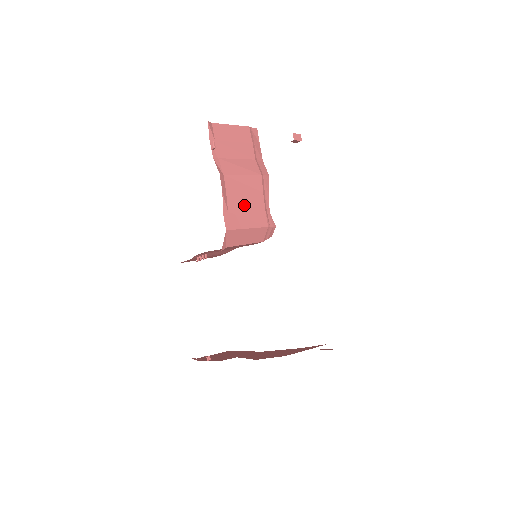
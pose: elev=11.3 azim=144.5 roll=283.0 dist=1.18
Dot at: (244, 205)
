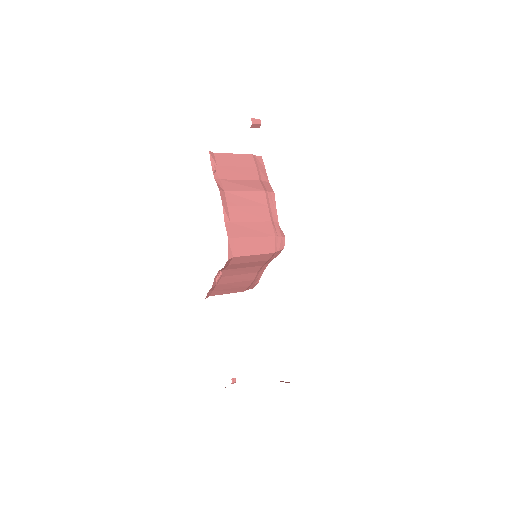
Dot at: (247, 217)
